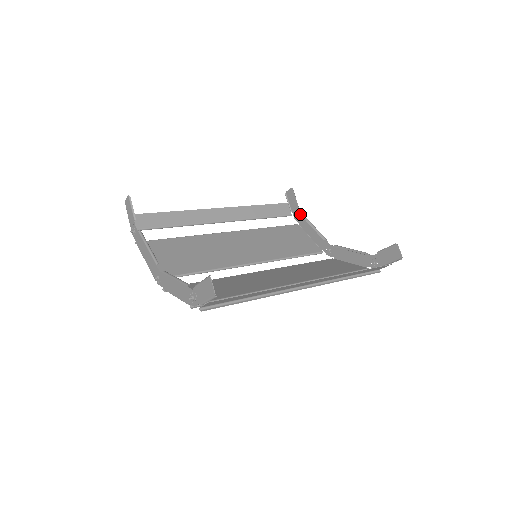
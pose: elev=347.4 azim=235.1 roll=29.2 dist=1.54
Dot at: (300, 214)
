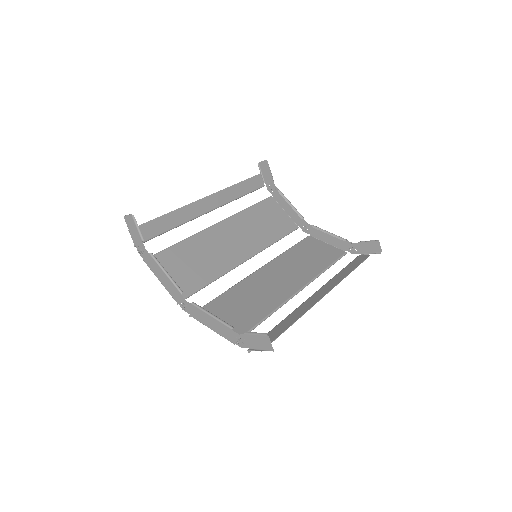
Dot at: (275, 188)
